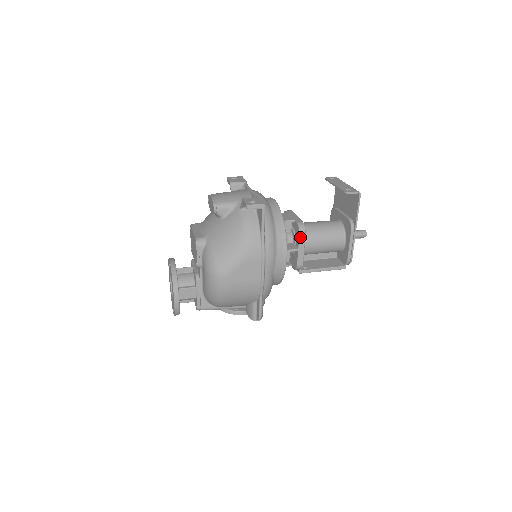
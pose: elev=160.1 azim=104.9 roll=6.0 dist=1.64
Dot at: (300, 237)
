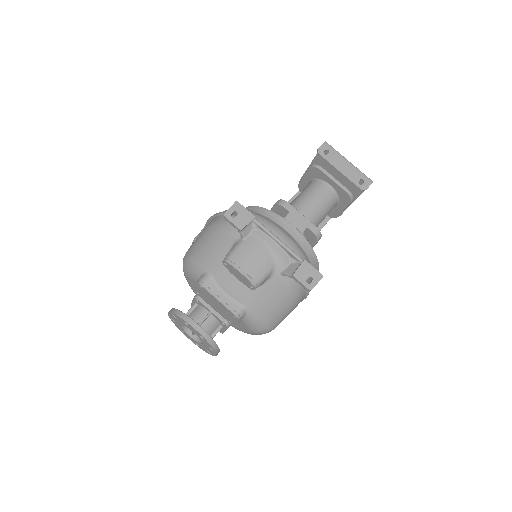
Dot at: occluded
